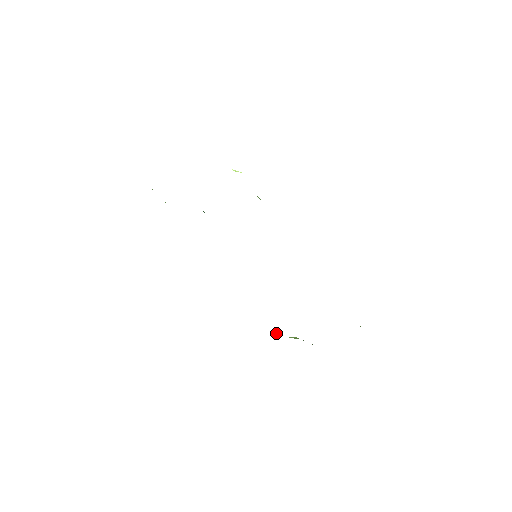
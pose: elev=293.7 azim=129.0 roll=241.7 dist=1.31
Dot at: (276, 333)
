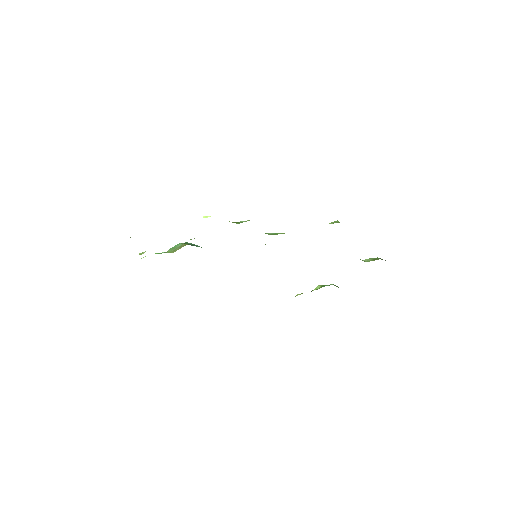
Dot at: occluded
